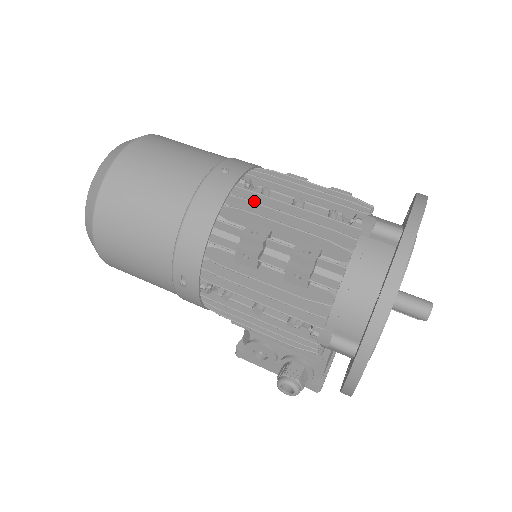
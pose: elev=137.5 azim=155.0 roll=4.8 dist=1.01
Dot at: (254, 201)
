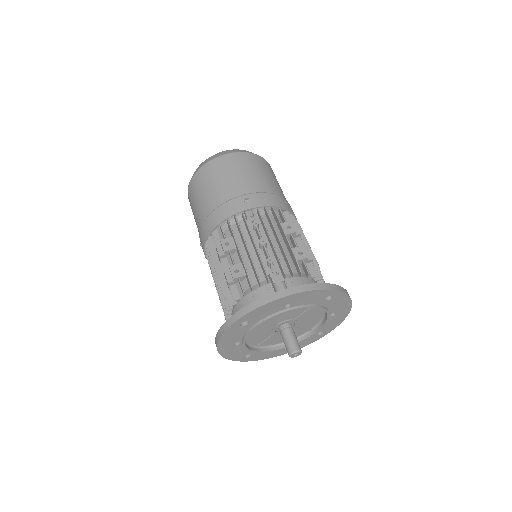
Dot at: (246, 227)
